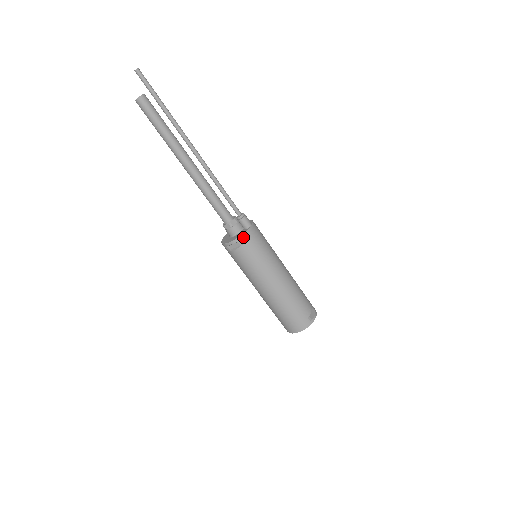
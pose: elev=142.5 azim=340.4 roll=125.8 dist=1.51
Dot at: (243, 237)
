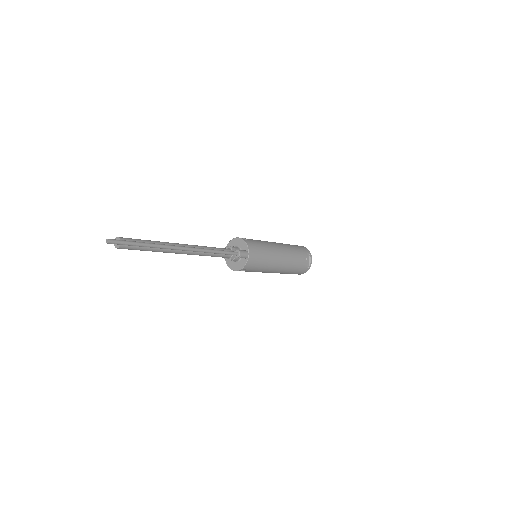
Dot at: (245, 267)
